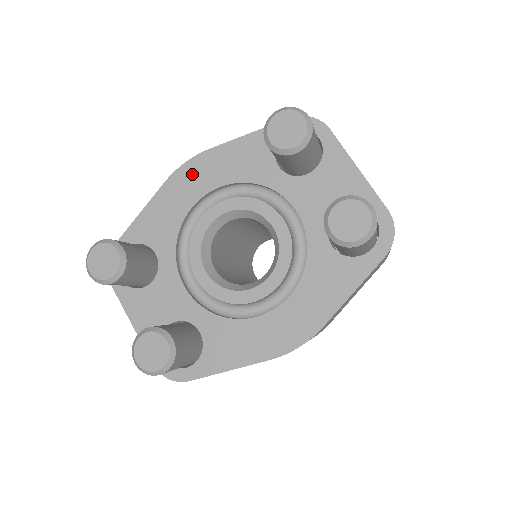
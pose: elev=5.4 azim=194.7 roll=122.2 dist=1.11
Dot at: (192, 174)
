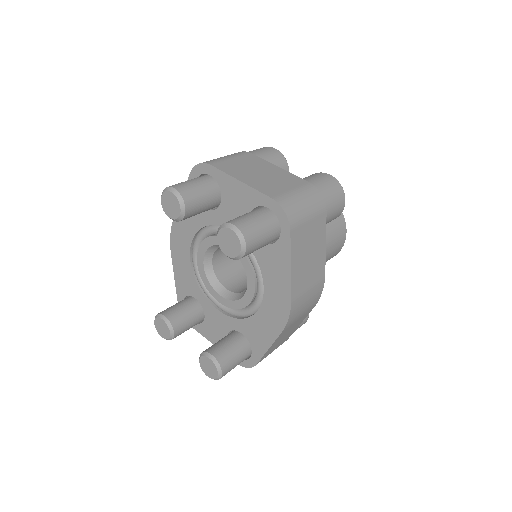
Dot at: (177, 241)
